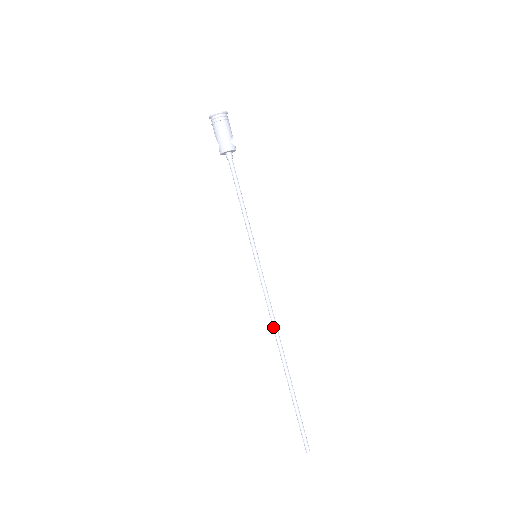
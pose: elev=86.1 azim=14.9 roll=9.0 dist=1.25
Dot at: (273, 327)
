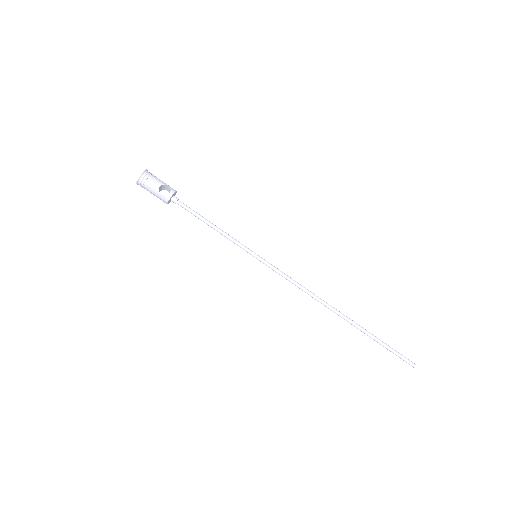
Dot at: (312, 297)
